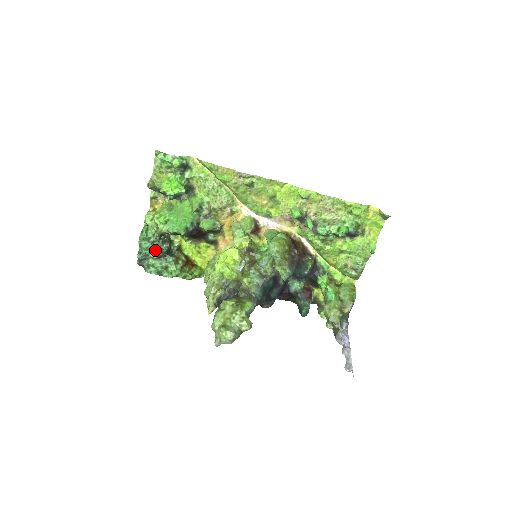
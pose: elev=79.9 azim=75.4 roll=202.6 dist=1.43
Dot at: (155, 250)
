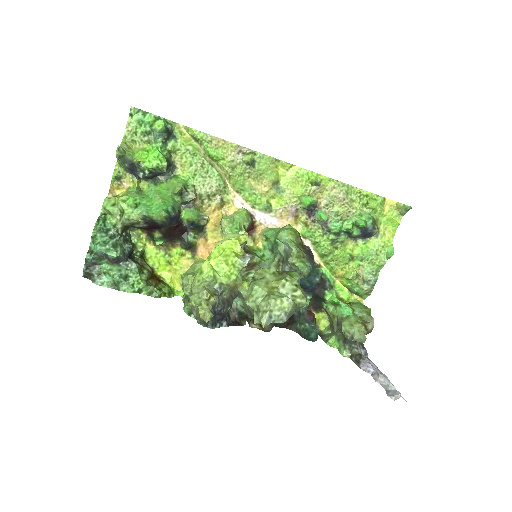
Dot at: (115, 246)
